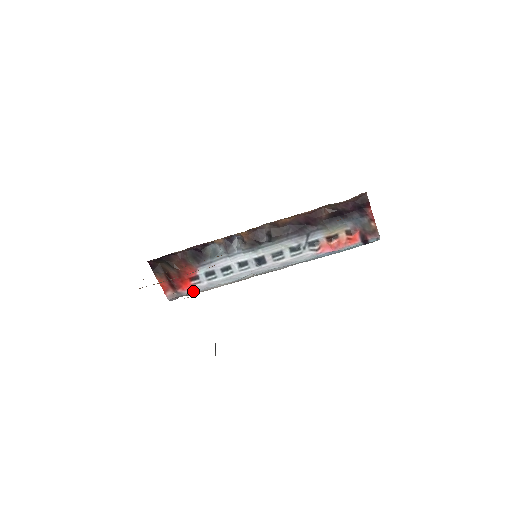
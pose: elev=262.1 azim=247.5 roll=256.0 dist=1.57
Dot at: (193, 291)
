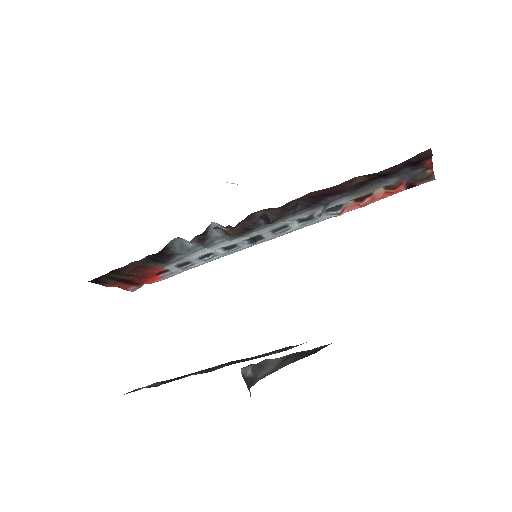
Dot at: (164, 279)
